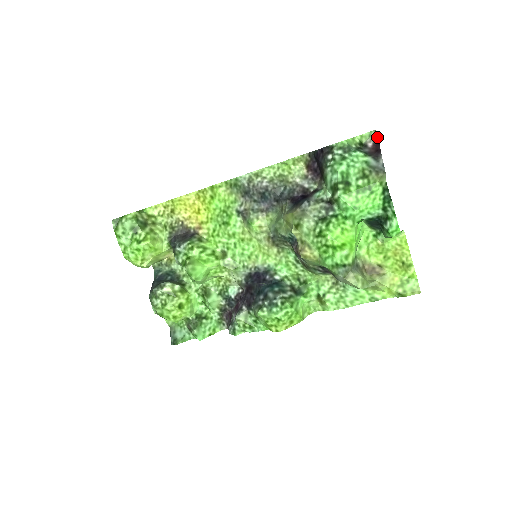
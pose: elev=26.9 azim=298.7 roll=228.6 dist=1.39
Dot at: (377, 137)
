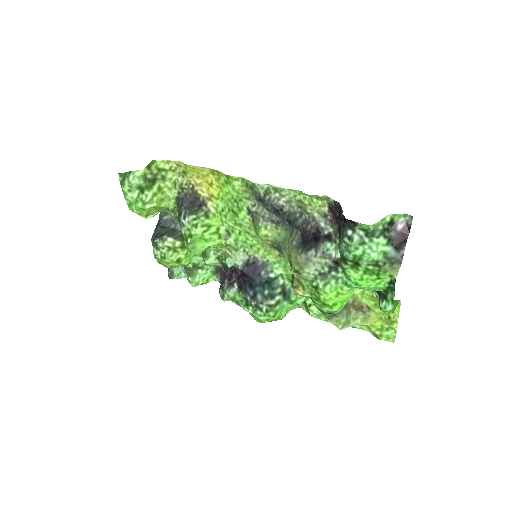
Dot at: (411, 223)
